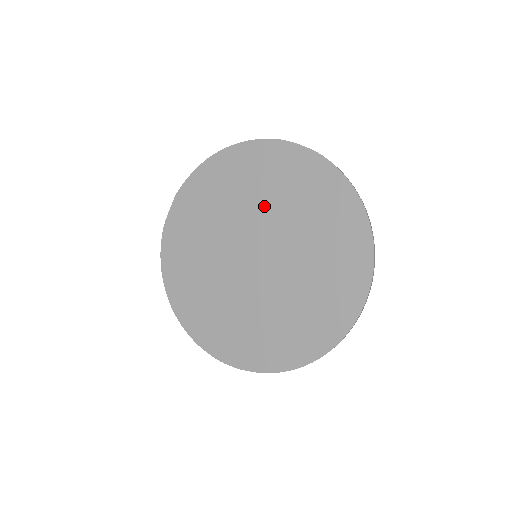
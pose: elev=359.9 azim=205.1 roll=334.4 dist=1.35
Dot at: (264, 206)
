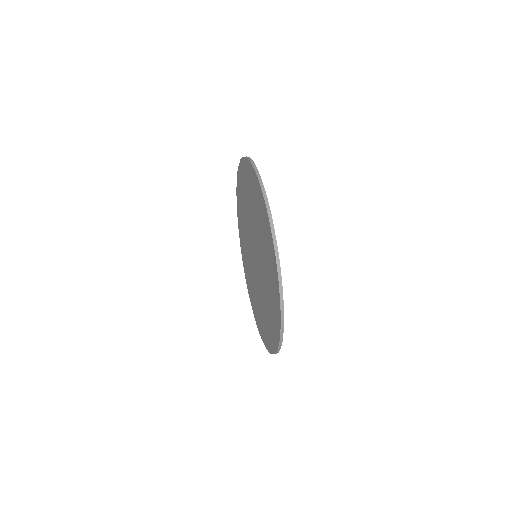
Dot at: (259, 237)
